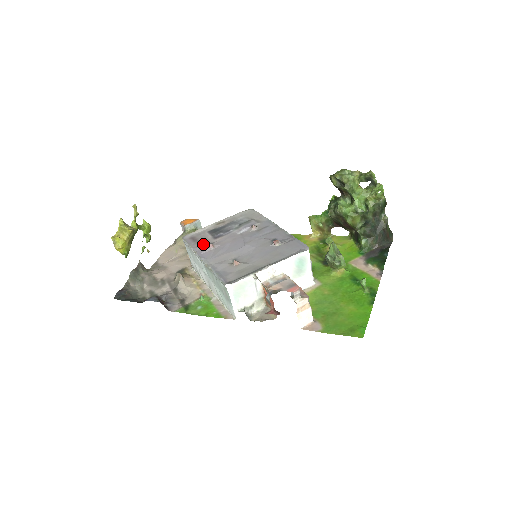
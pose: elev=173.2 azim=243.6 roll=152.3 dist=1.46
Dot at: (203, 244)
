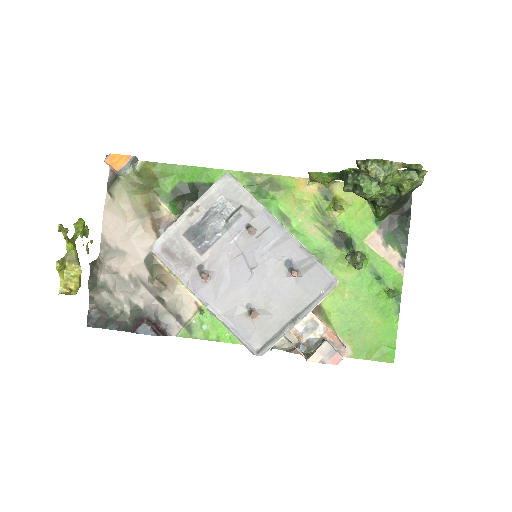
Dot at: (190, 268)
